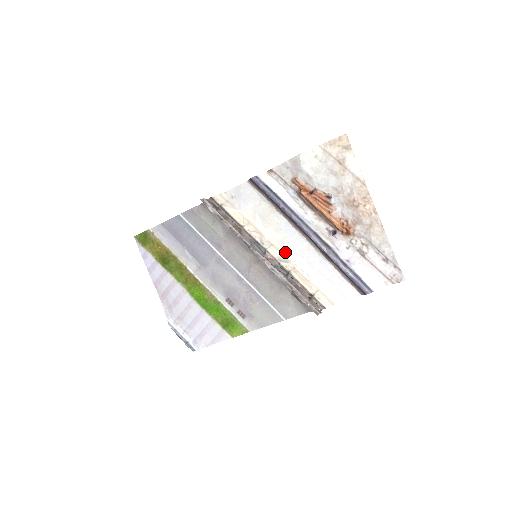
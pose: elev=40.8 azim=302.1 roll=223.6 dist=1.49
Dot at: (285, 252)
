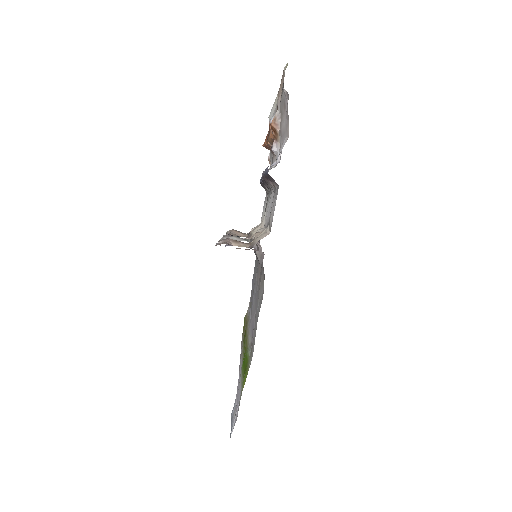
Dot at: occluded
